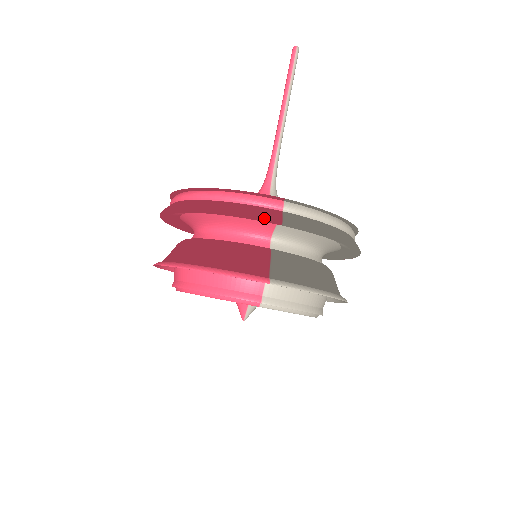
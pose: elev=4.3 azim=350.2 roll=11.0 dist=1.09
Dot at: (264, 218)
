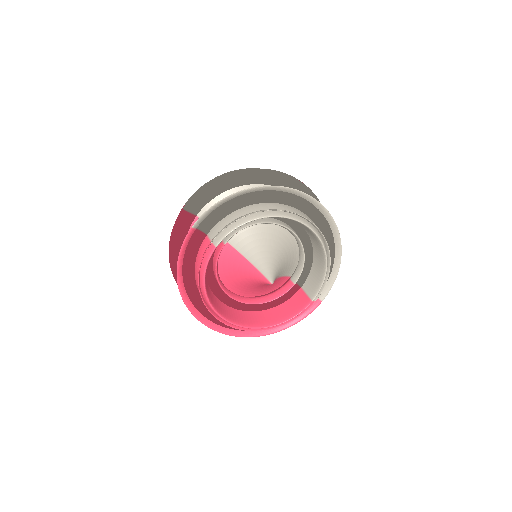
Dot at: (176, 219)
